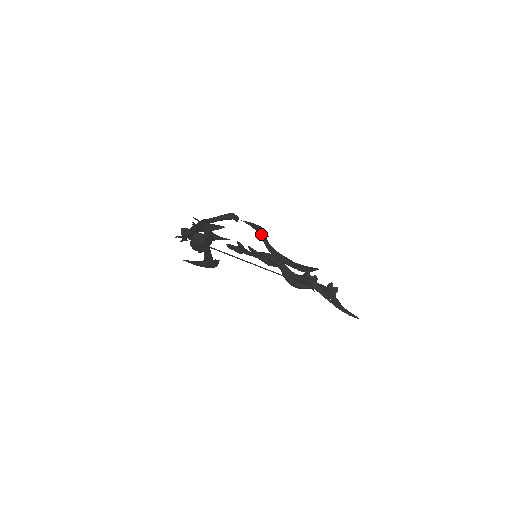
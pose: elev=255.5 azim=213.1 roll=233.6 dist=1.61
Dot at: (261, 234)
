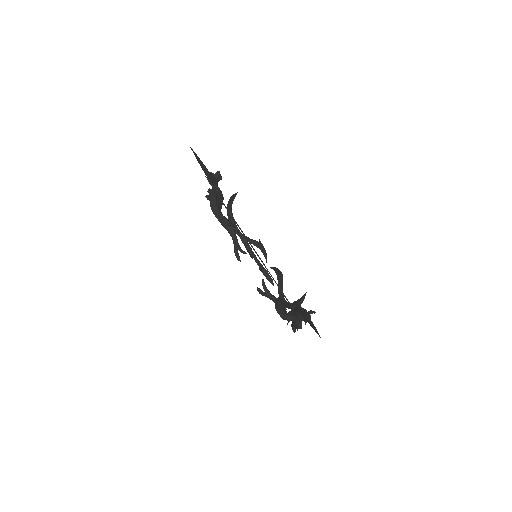
Dot at: (279, 278)
